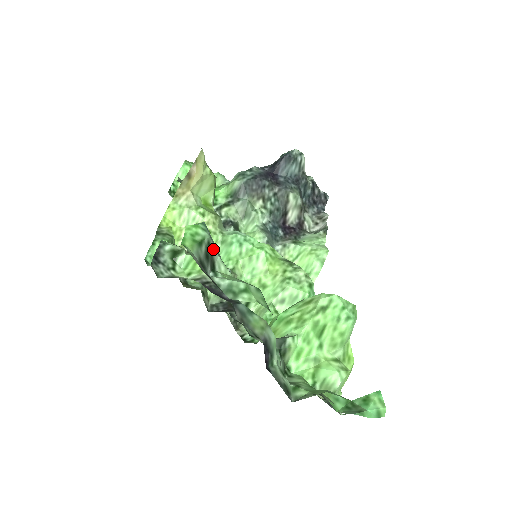
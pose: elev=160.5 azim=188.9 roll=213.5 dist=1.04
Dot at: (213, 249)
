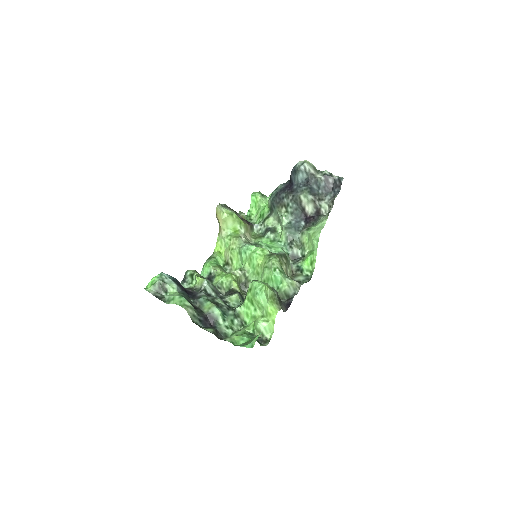
Dot at: (164, 284)
